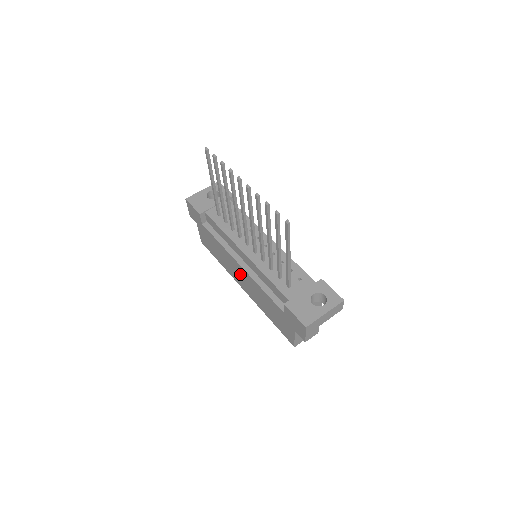
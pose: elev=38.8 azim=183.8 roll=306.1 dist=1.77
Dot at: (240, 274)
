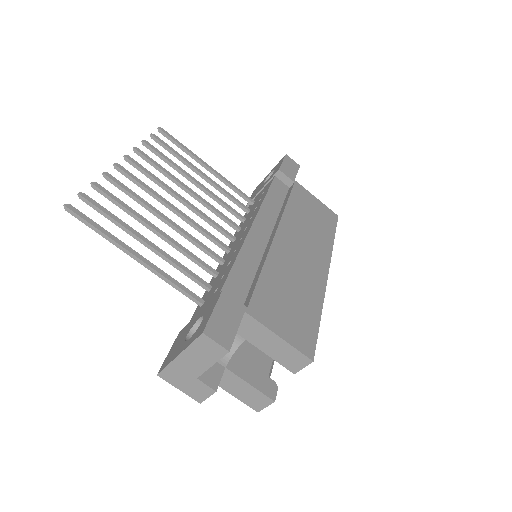
Dot at: occluded
